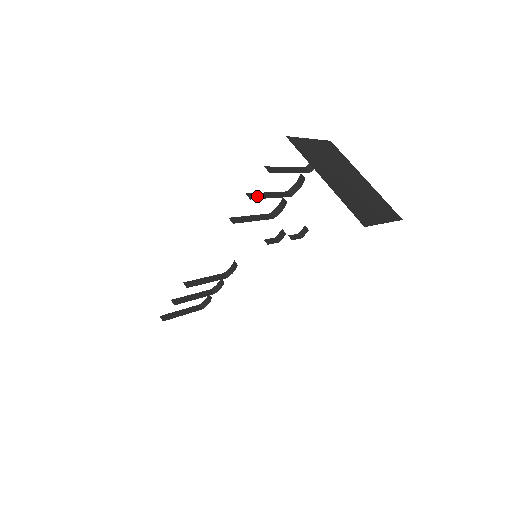
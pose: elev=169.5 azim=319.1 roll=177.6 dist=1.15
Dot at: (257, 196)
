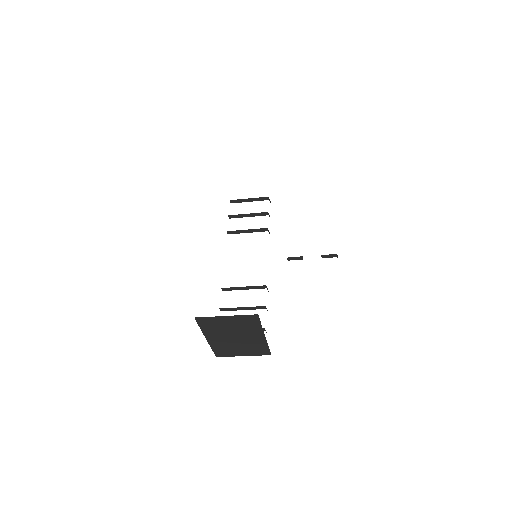
Dot at: occluded
